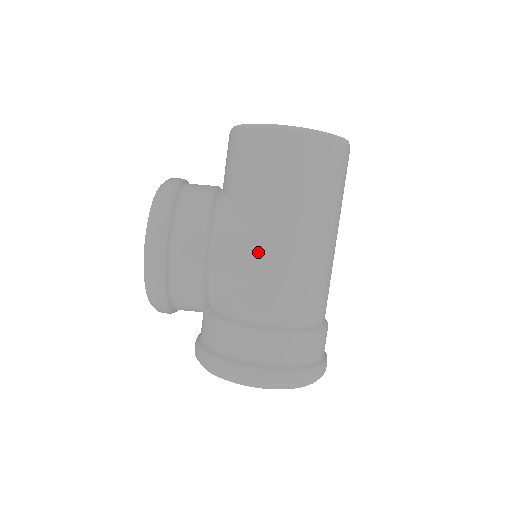
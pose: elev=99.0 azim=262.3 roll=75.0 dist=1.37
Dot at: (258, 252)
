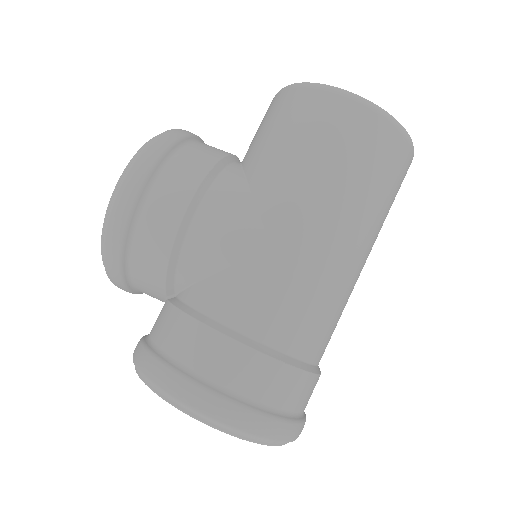
Dot at: (255, 230)
